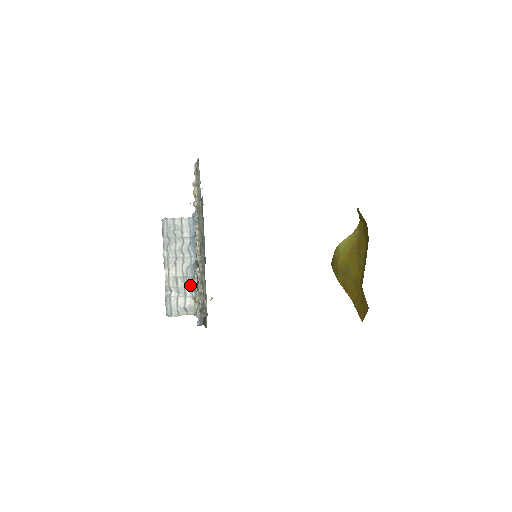
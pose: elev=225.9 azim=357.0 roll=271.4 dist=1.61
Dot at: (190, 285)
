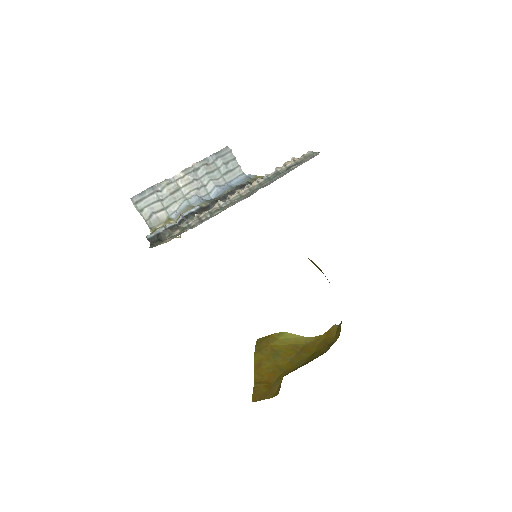
Dot at: (181, 207)
